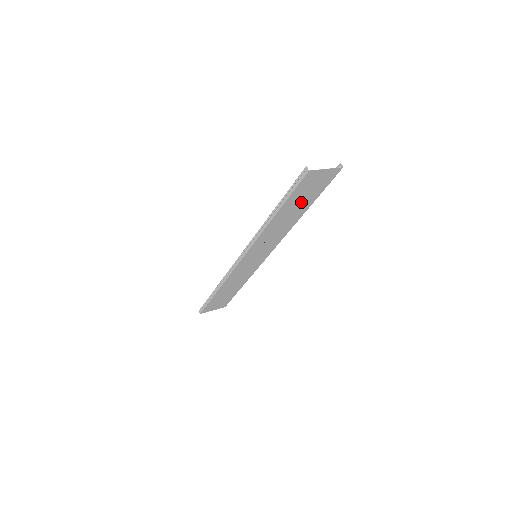
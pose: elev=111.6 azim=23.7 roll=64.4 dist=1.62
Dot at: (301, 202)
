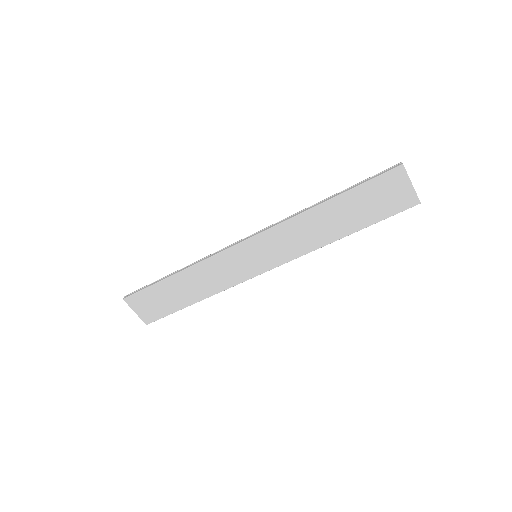
Dot at: (358, 212)
